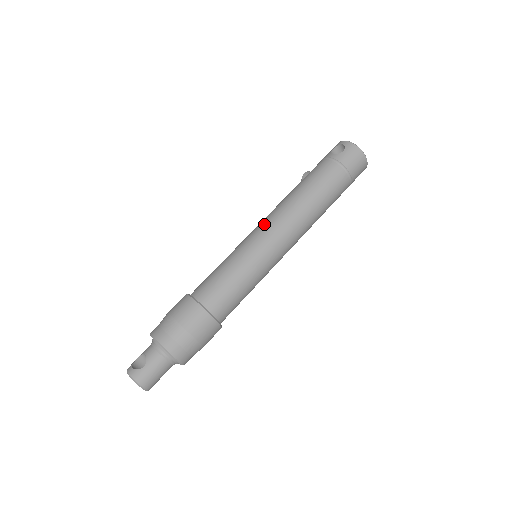
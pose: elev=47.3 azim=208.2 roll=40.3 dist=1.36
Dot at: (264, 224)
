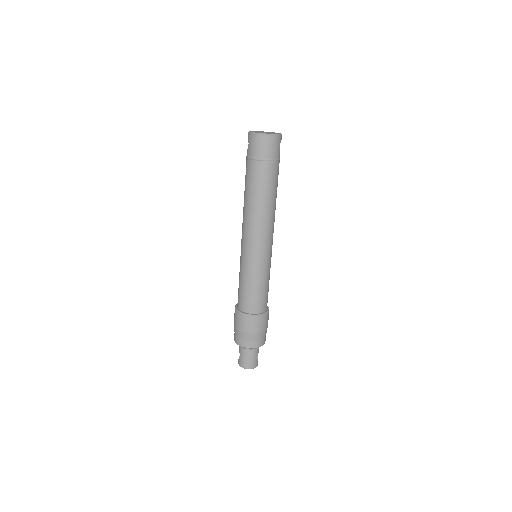
Dot at: occluded
